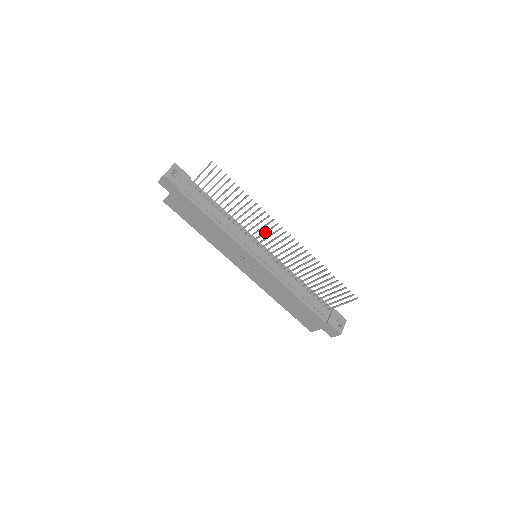
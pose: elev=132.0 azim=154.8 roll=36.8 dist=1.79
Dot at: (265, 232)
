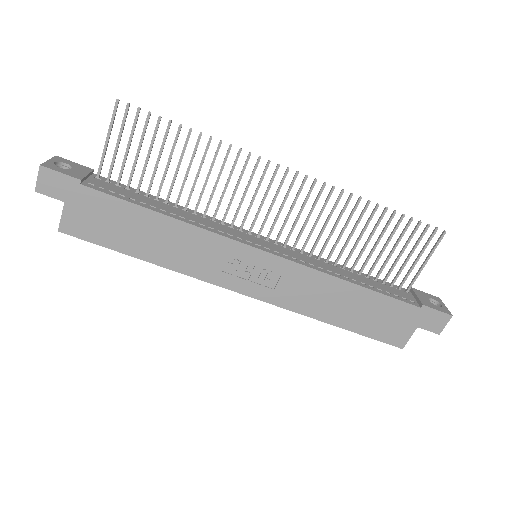
Dot at: (254, 195)
